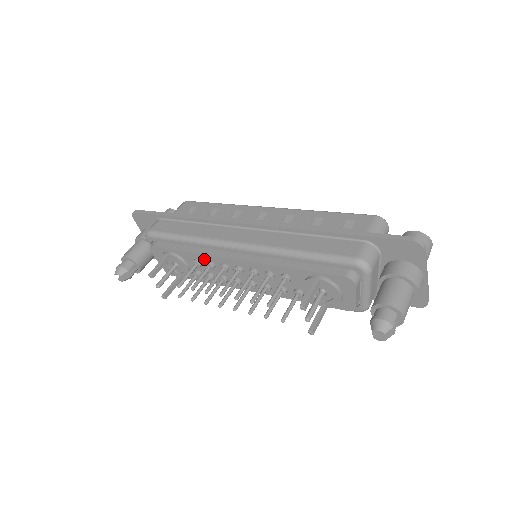
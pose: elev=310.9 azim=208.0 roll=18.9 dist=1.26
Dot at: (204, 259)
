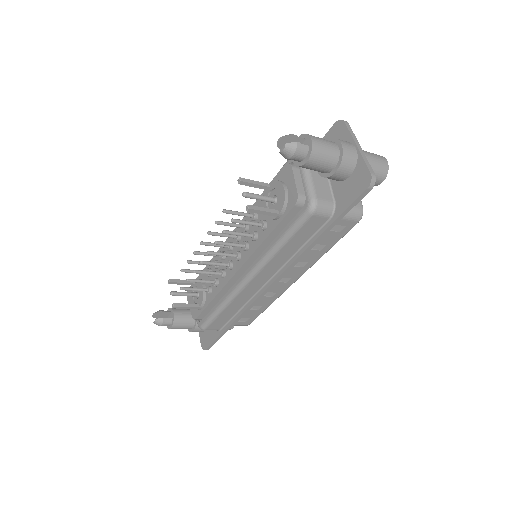
Dot at: occluded
